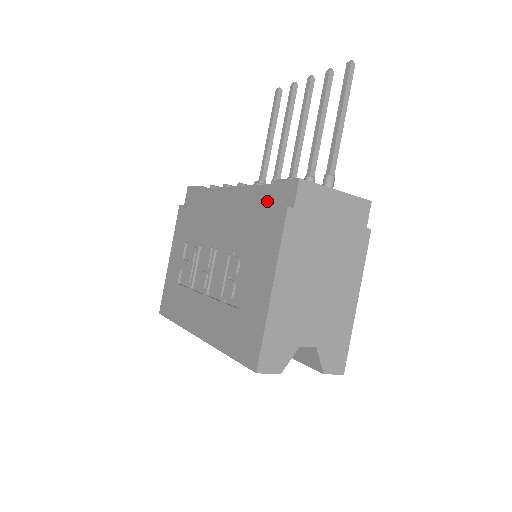
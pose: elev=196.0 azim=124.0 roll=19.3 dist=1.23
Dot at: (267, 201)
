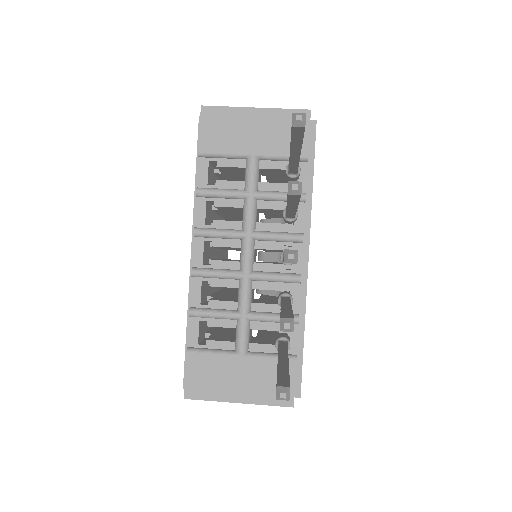
Dot at: occluded
